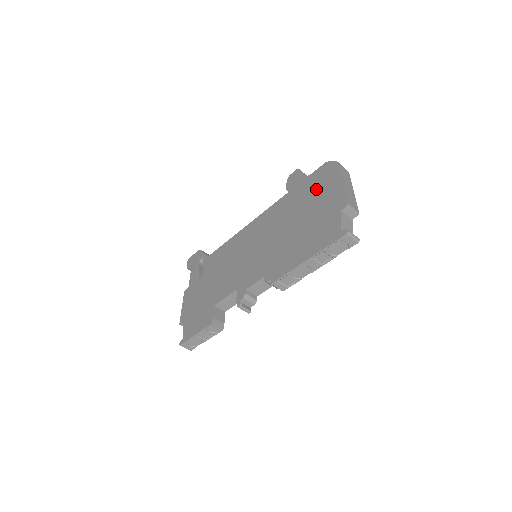
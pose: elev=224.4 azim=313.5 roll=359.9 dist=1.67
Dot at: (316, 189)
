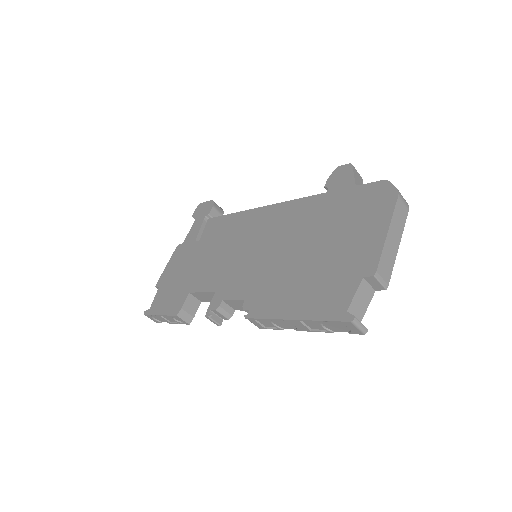
Dot at: (354, 216)
